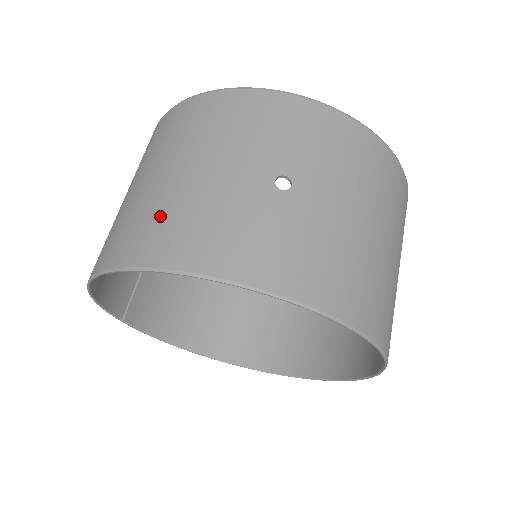
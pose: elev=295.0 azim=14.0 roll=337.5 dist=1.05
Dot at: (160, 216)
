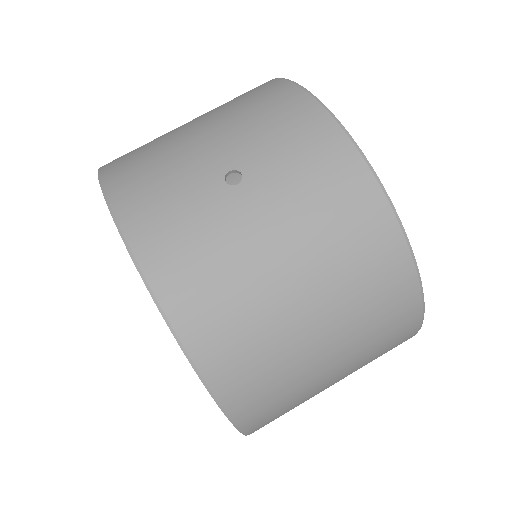
Dot at: (147, 148)
